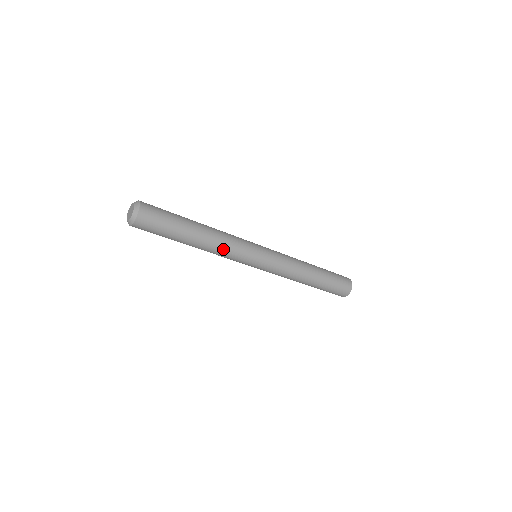
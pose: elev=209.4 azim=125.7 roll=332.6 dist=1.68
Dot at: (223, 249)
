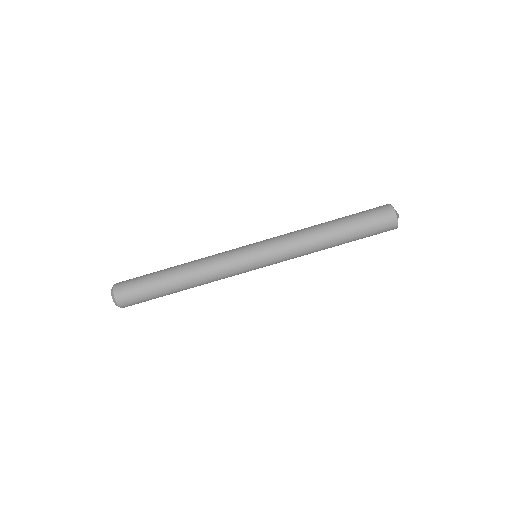
Dot at: (207, 259)
